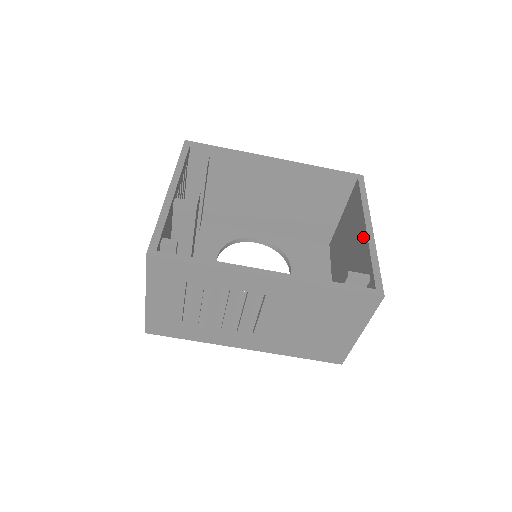
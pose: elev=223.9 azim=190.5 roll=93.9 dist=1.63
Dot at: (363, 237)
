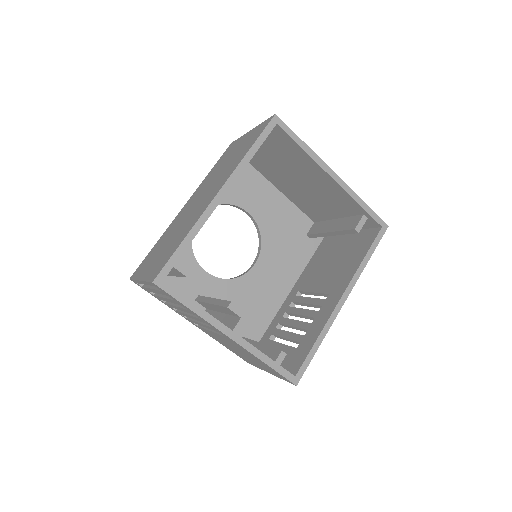
Dot at: (332, 185)
